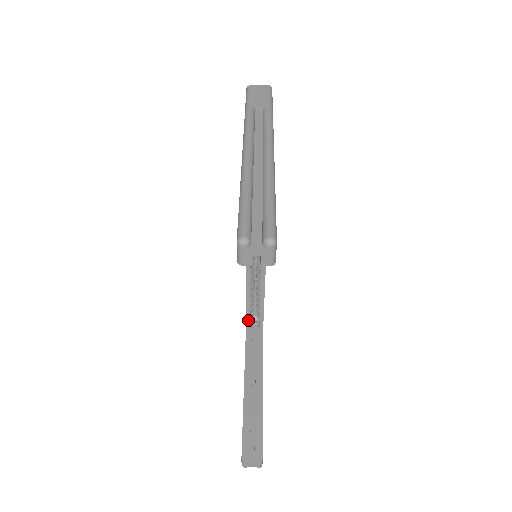
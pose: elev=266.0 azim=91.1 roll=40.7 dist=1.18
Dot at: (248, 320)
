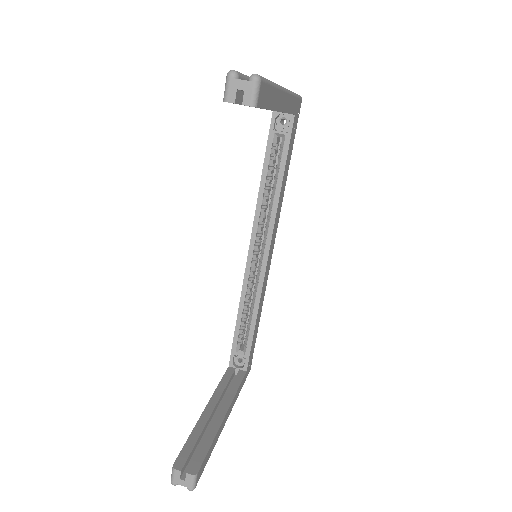
Dot at: (233, 353)
